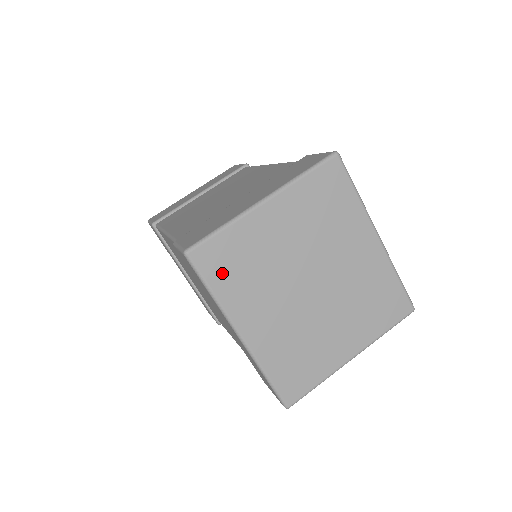
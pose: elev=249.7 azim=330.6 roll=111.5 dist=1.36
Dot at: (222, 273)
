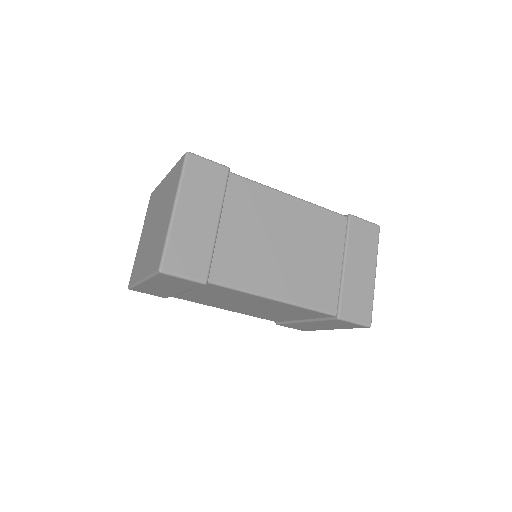
Dot at: occluded
